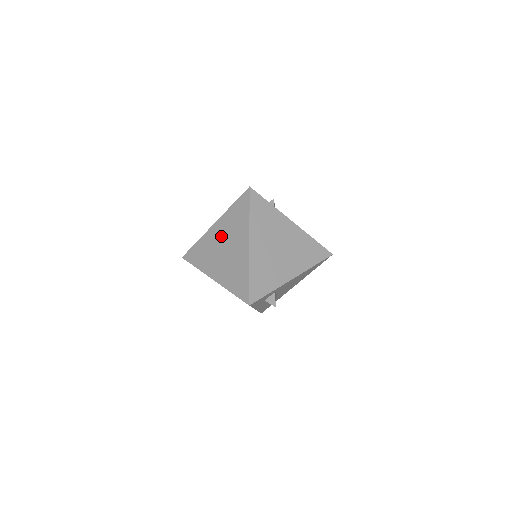
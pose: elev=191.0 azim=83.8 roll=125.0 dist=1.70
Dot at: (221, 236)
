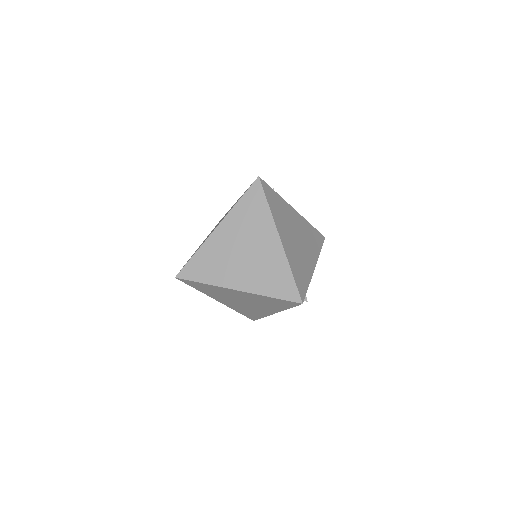
Dot at: (233, 238)
